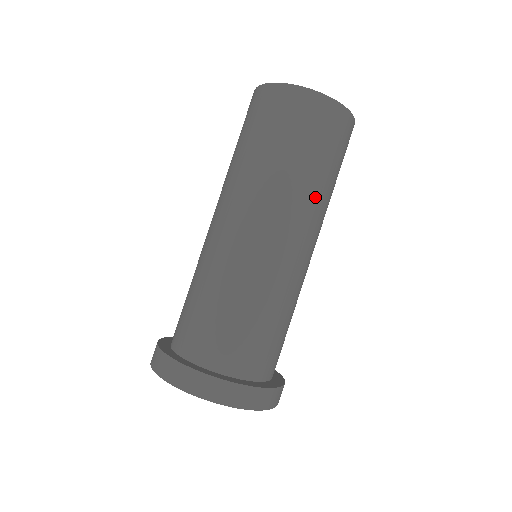
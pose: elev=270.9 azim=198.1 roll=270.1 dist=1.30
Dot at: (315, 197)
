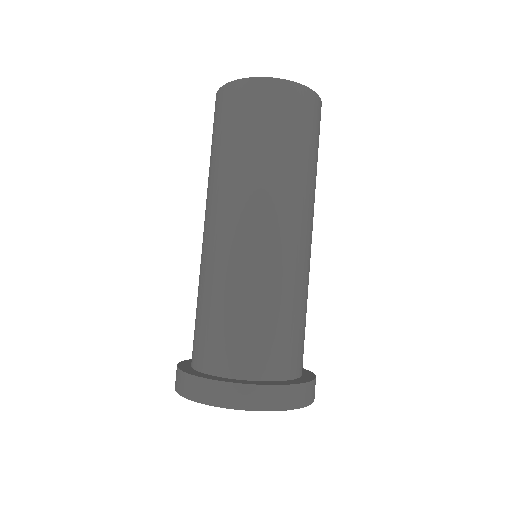
Dot at: (257, 174)
